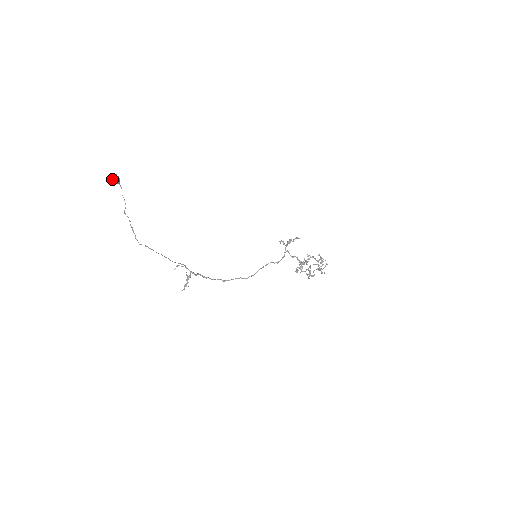
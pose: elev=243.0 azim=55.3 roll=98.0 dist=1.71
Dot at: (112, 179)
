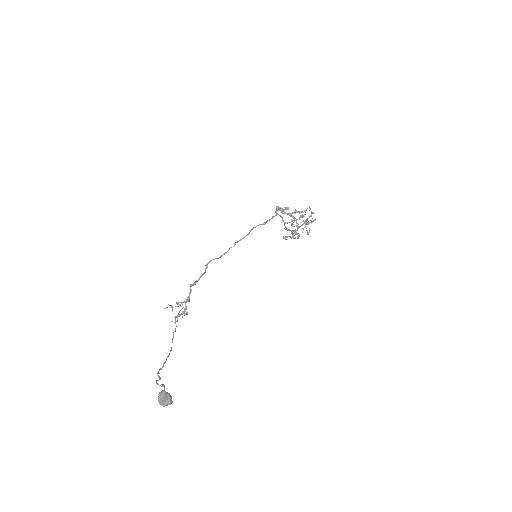
Dot at: occluded
